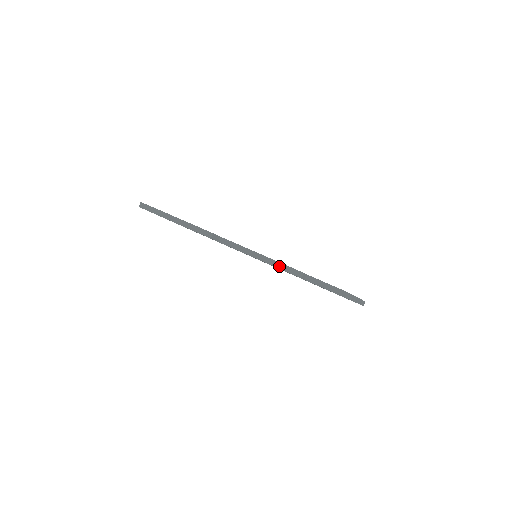
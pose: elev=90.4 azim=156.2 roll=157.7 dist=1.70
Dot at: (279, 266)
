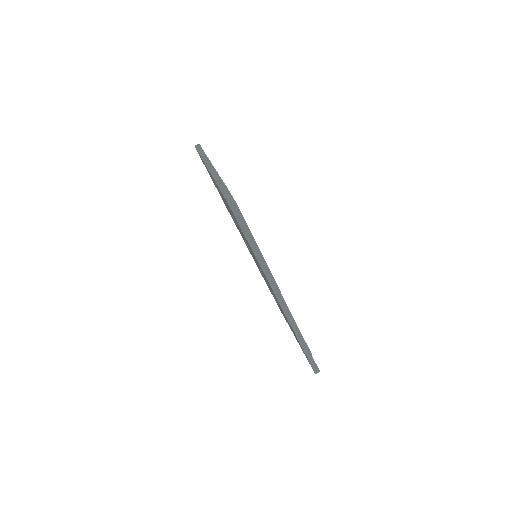
Dot at: (302, 341)
